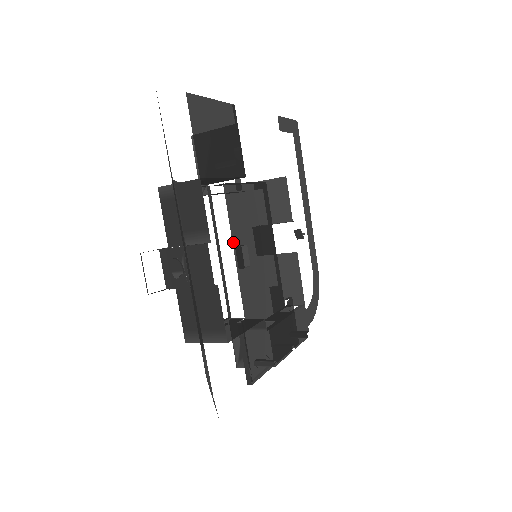
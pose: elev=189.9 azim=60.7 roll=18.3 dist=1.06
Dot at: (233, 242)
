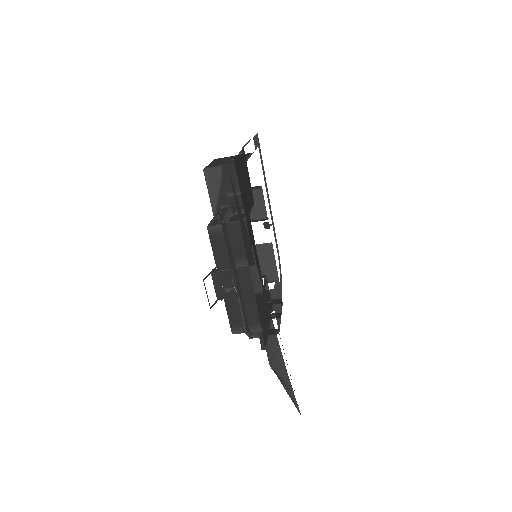
Dot at: occluded
